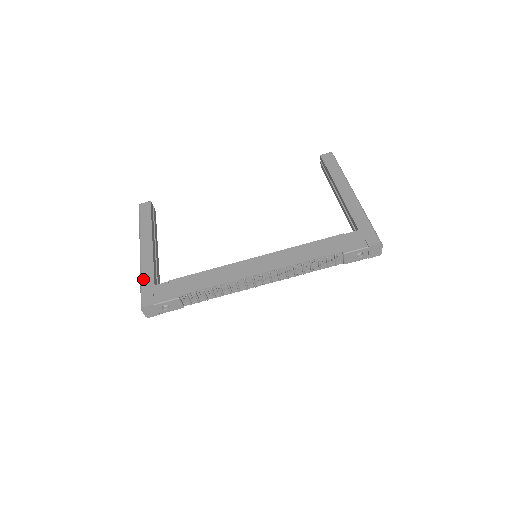
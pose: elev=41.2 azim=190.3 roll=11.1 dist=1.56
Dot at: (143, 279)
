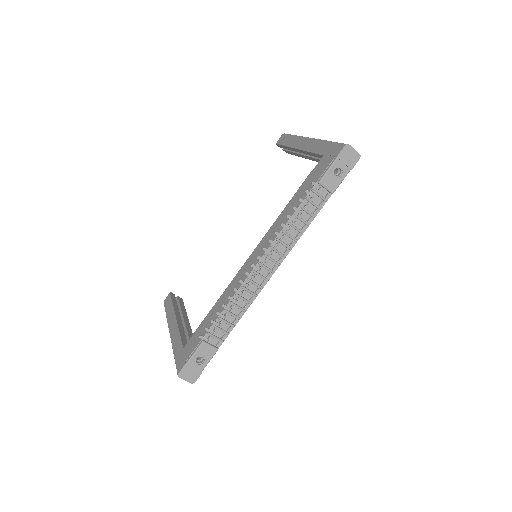
Dot at: (174, 352)
